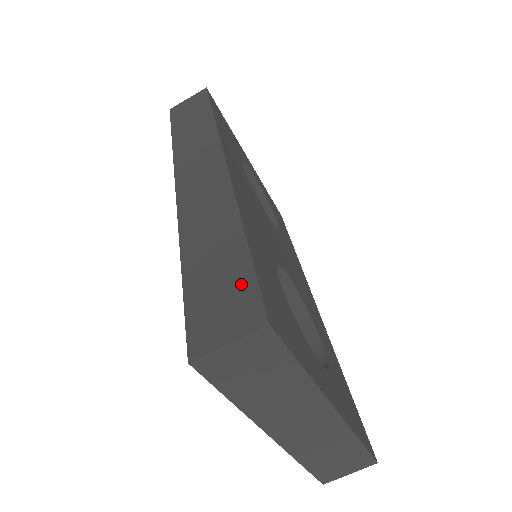
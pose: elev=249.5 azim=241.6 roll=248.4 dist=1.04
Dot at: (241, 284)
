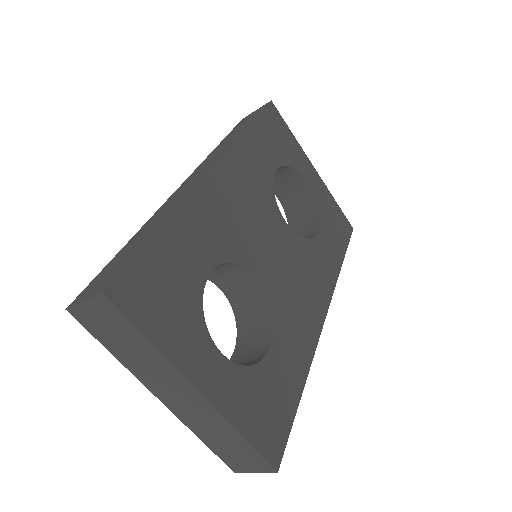
Dot at: (125, 262)
